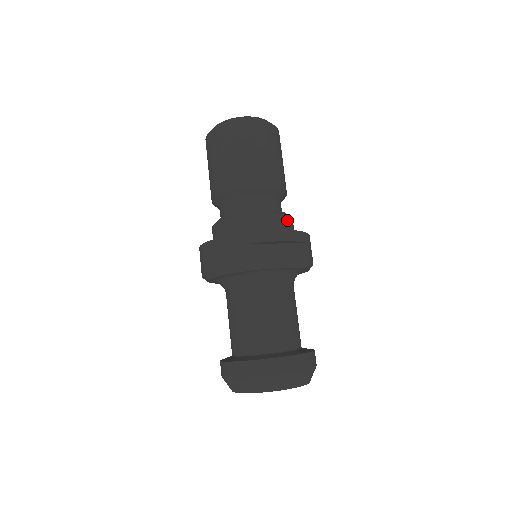
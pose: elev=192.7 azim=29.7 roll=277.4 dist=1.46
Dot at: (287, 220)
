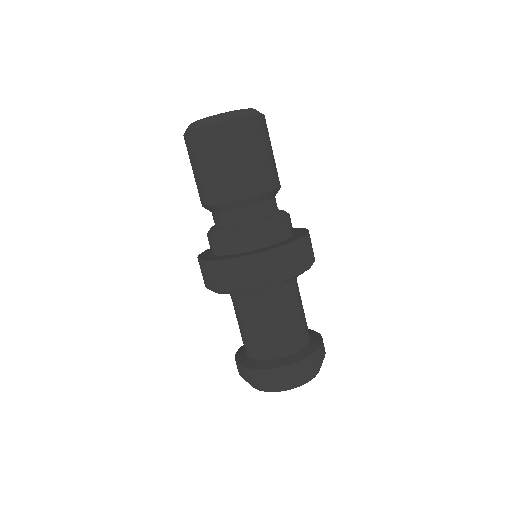
Dot at: (288, 222)
